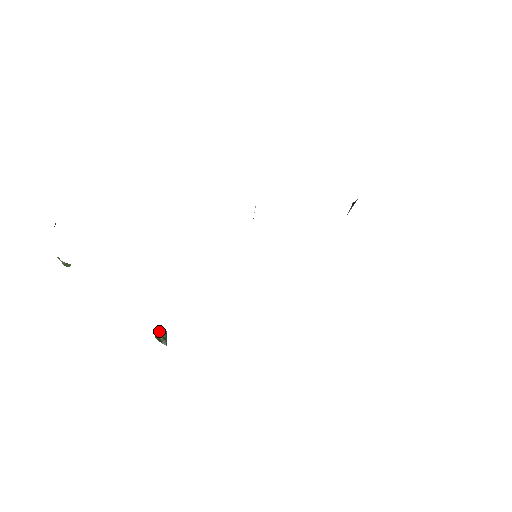
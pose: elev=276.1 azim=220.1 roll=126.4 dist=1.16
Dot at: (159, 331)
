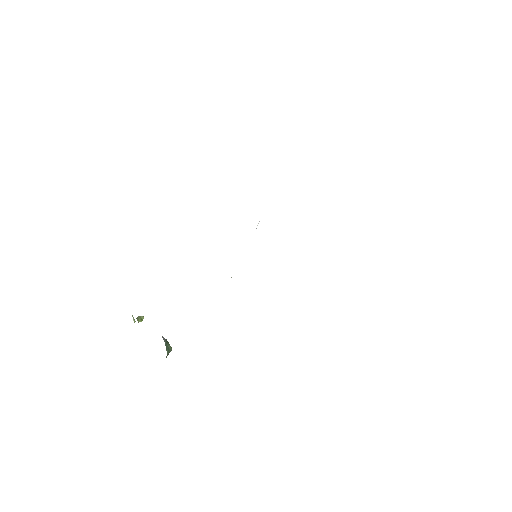
Dot at: occluded
